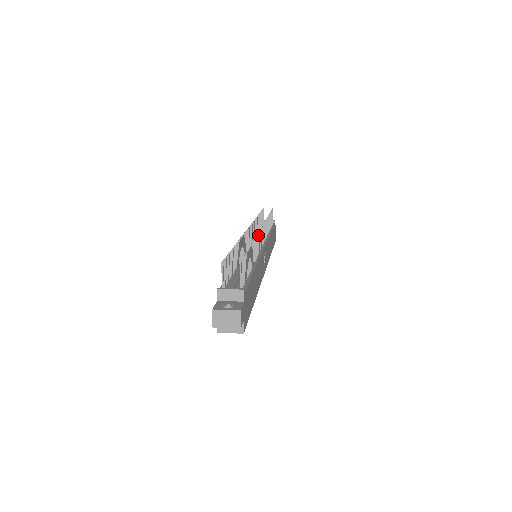
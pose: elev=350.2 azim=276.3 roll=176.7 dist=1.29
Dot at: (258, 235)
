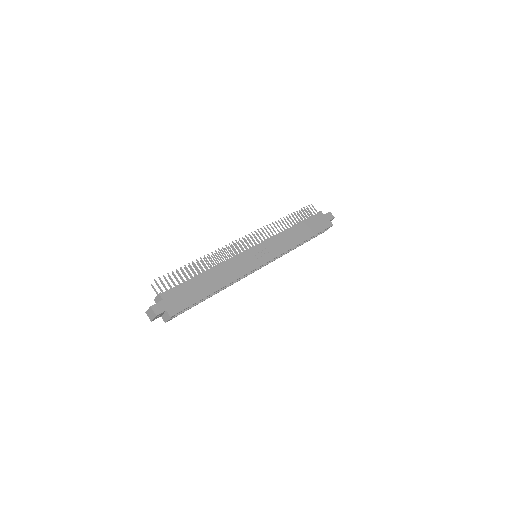
Dot at: (226, 246)
